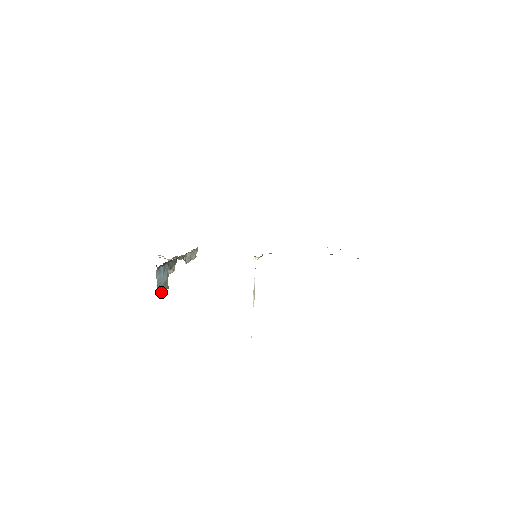
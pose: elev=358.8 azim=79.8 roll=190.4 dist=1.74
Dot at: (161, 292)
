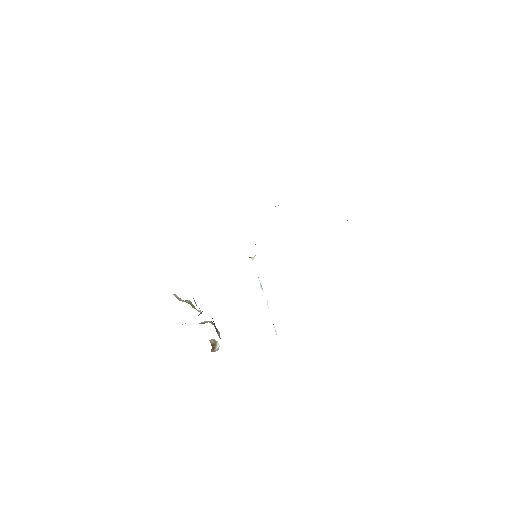
Dot at: occluded
